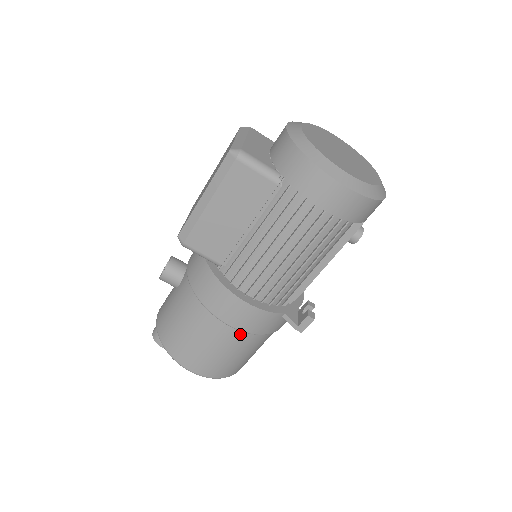
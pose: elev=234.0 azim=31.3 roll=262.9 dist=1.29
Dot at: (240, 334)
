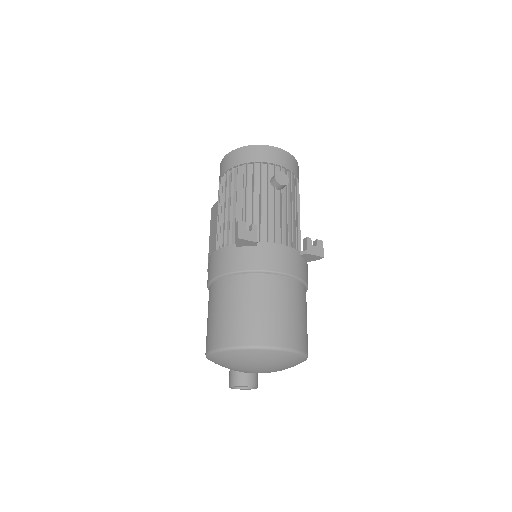
Dot at: (219, 283)
